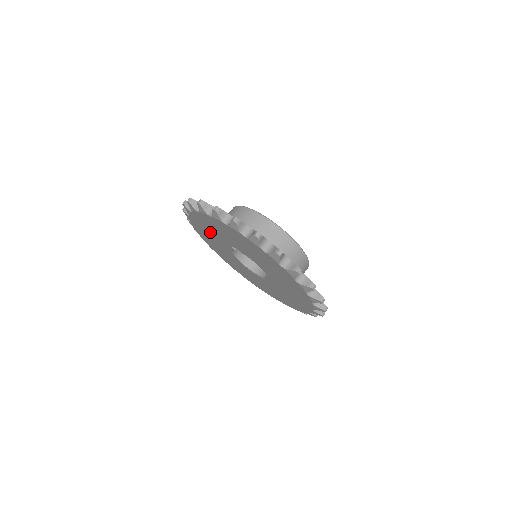
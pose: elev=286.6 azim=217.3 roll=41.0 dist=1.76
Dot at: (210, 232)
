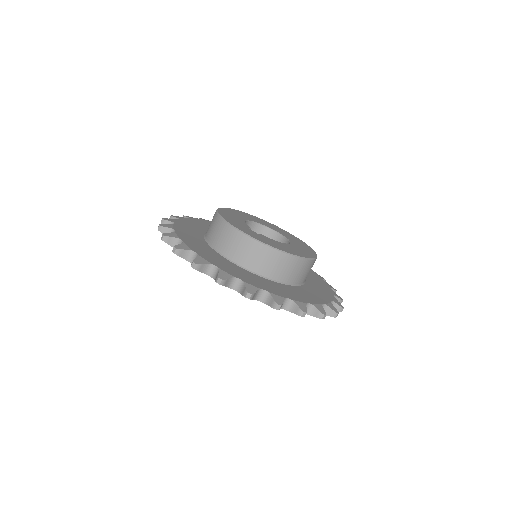
Dot at: occluded
